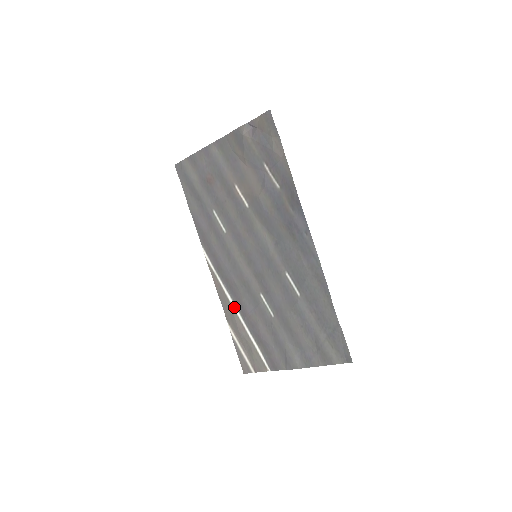
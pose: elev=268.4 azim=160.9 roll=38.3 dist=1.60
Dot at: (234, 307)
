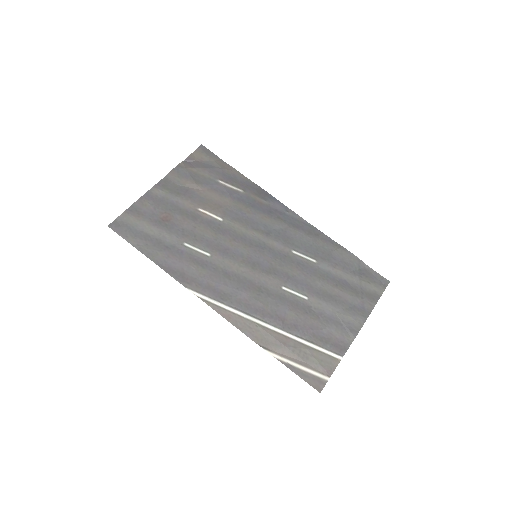
Dot at: (263, 324)
